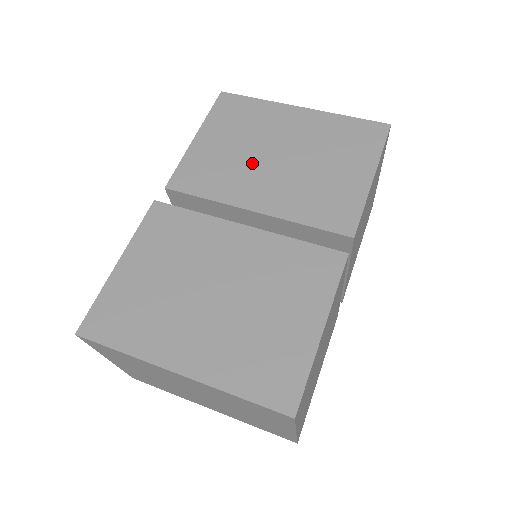
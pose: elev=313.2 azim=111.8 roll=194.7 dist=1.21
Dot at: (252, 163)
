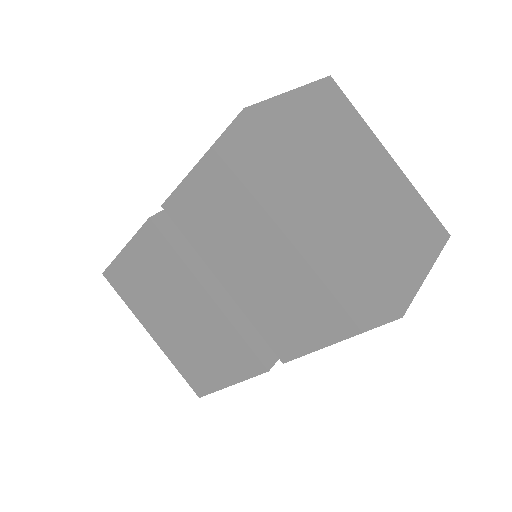
Dot at: (238, 242)
